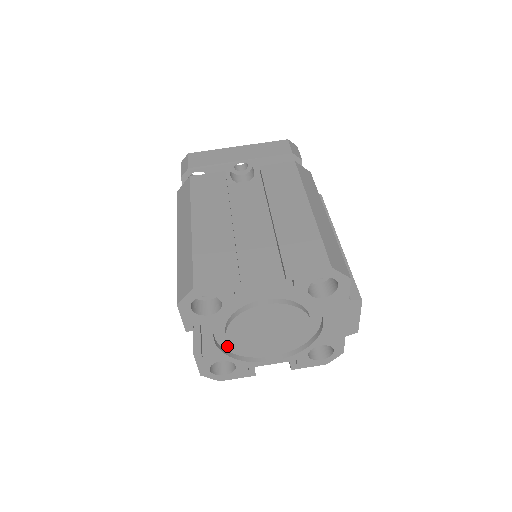
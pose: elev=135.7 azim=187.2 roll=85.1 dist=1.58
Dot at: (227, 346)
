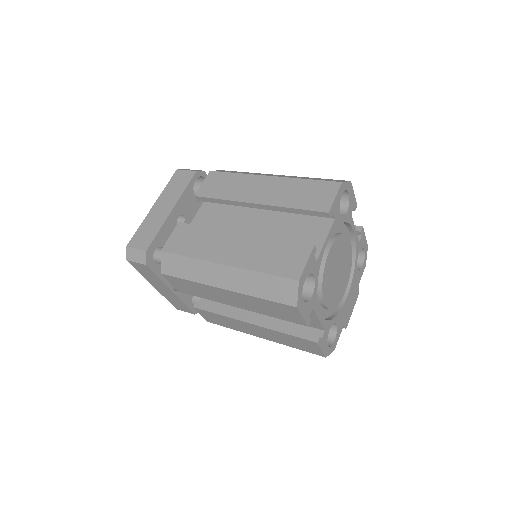
Dot at: occluded
